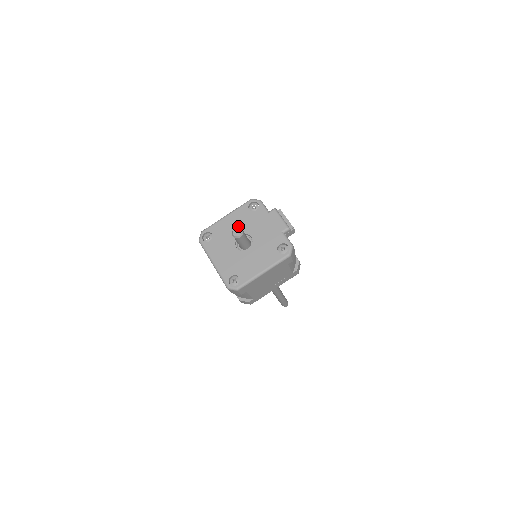
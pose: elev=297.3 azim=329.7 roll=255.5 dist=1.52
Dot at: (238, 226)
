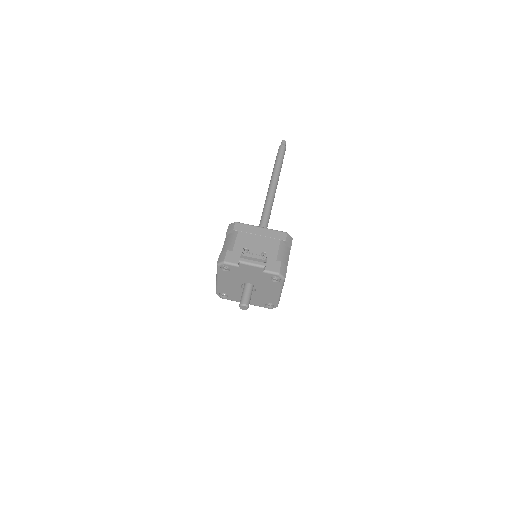
Dot at: (232, 282)
